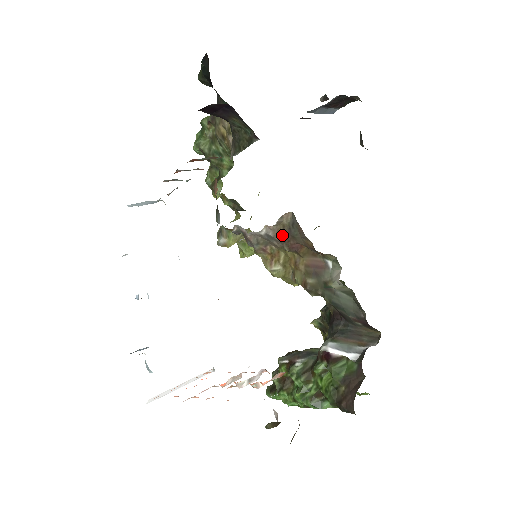
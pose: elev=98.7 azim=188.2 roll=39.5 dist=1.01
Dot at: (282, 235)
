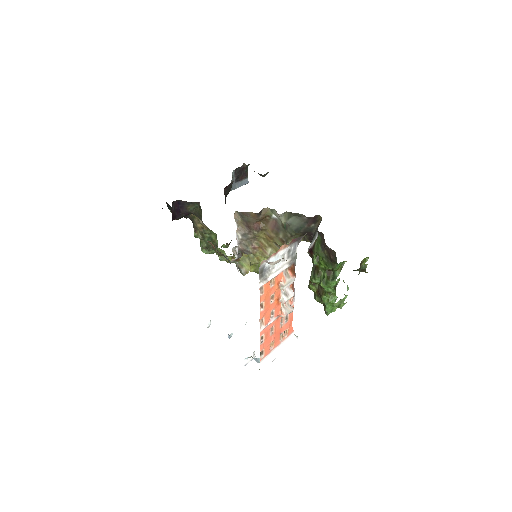
Dot at: (246, 228)
